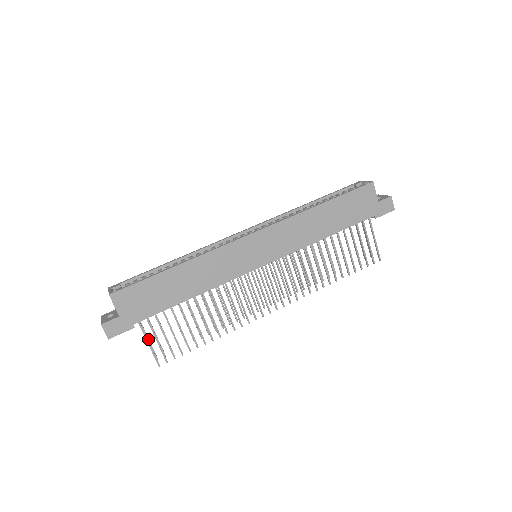
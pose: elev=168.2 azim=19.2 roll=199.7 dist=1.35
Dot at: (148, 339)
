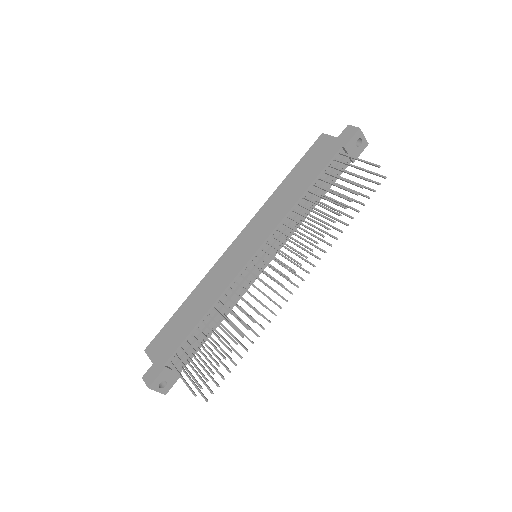
Dot at: (194, 384)
